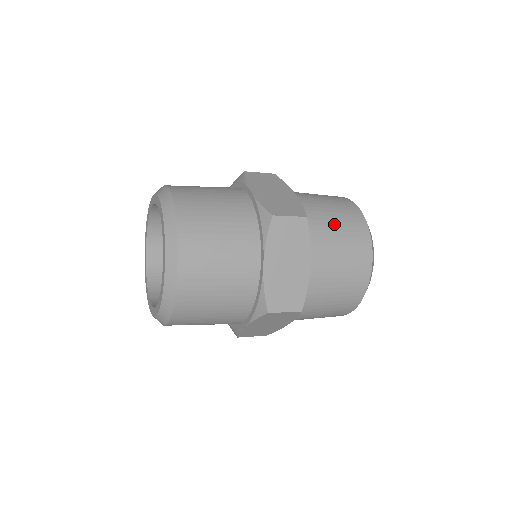
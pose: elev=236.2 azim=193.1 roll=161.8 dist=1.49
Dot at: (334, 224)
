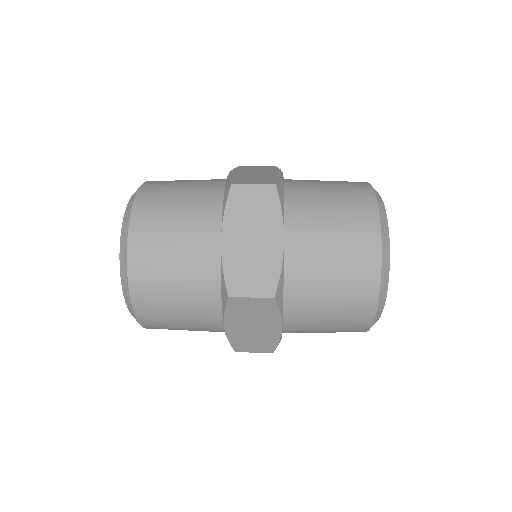
Dot at: (325, 199)
